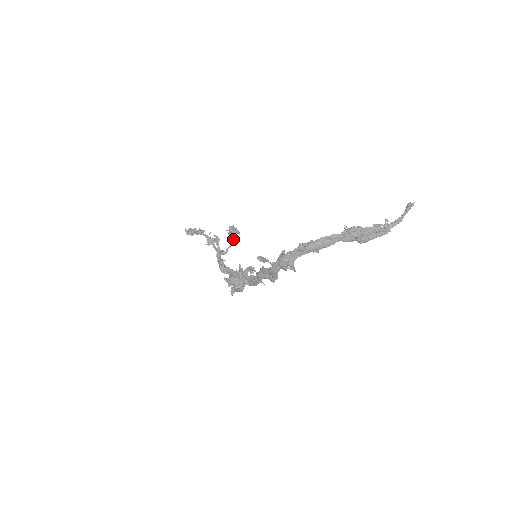
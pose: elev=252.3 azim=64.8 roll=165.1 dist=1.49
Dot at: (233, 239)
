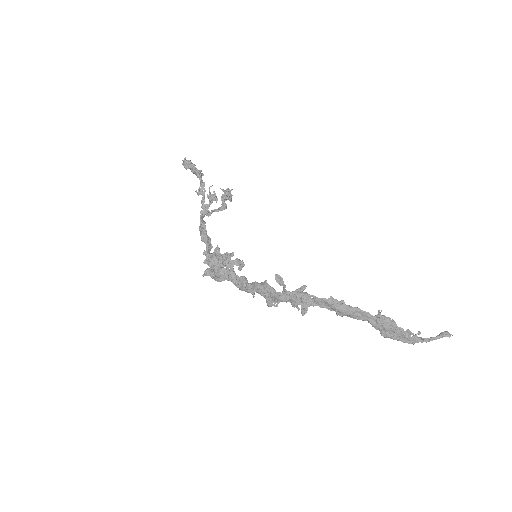
Dot at: (225, 205)
